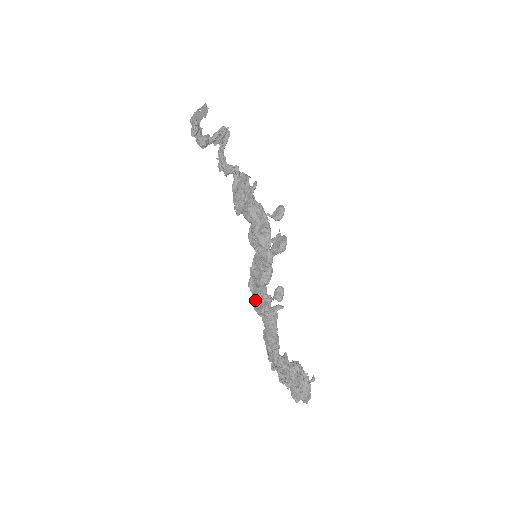
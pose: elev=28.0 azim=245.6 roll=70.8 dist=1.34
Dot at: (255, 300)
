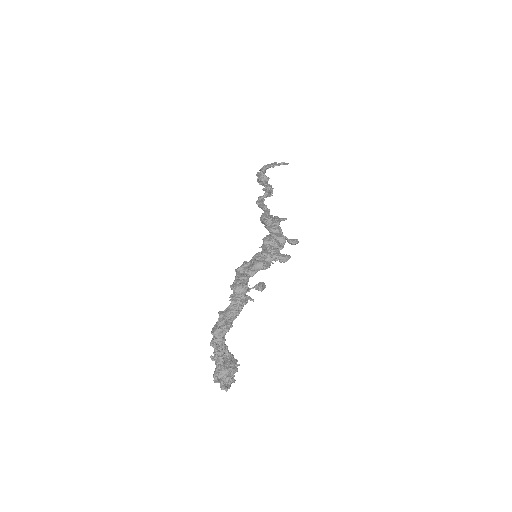
Dot at: (237, 280)
